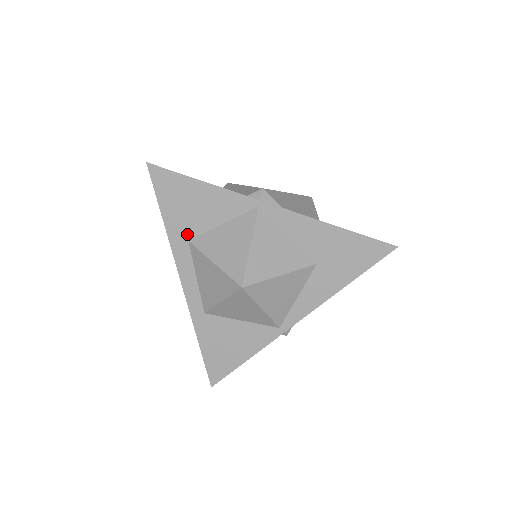
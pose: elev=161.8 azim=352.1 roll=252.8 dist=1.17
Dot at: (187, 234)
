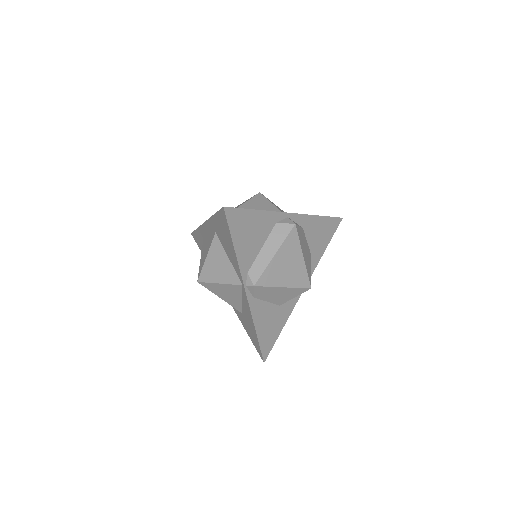
Dot at: (217, 231)
